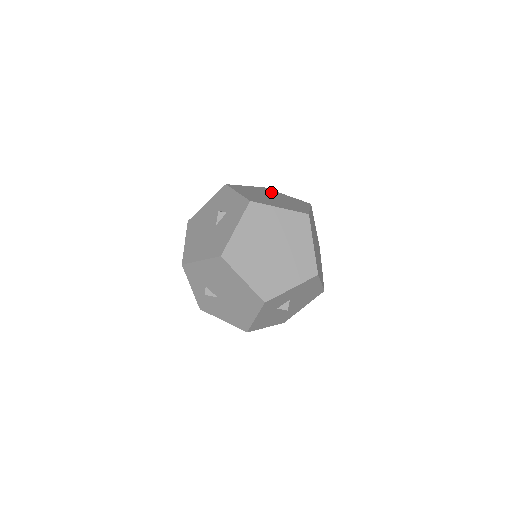
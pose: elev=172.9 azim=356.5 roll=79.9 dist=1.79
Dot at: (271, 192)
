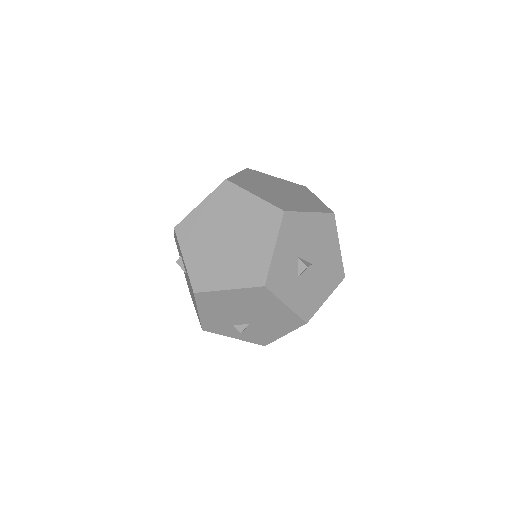
Dot at: occluded
